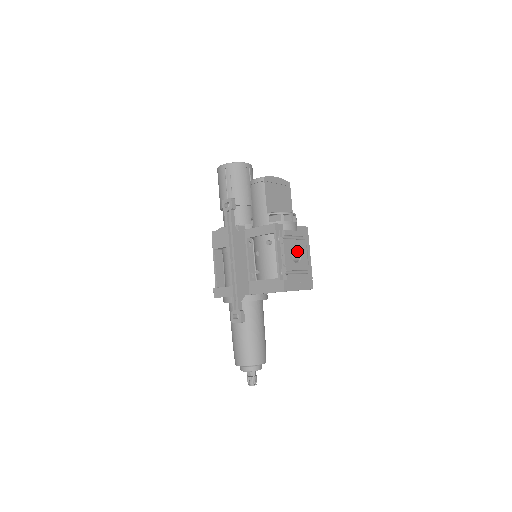
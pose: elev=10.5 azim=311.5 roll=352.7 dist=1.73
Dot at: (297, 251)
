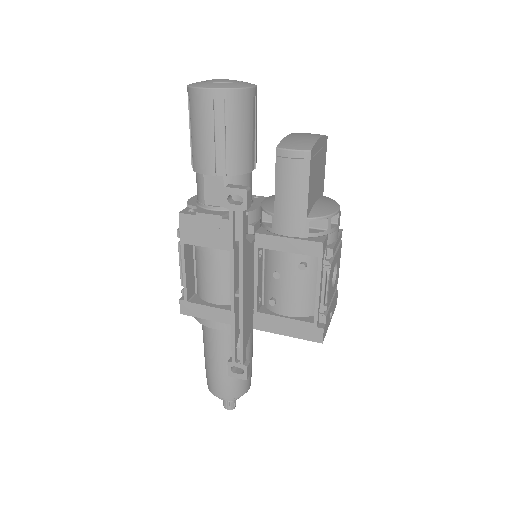
Dot at: occluded
